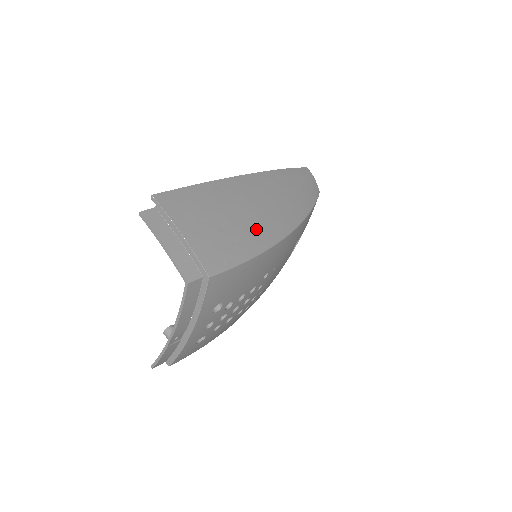
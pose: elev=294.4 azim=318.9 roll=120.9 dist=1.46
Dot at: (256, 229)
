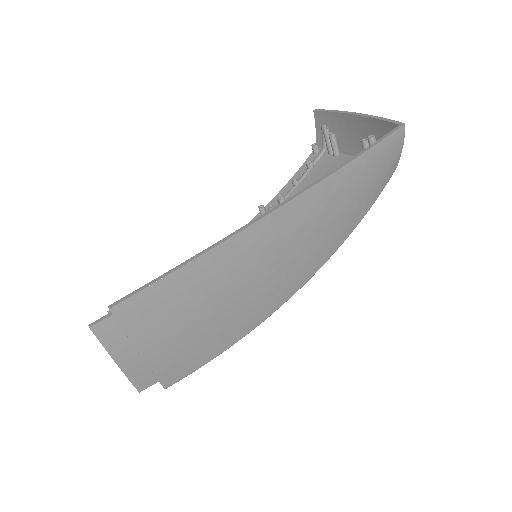
Dot at: (251, 308)
